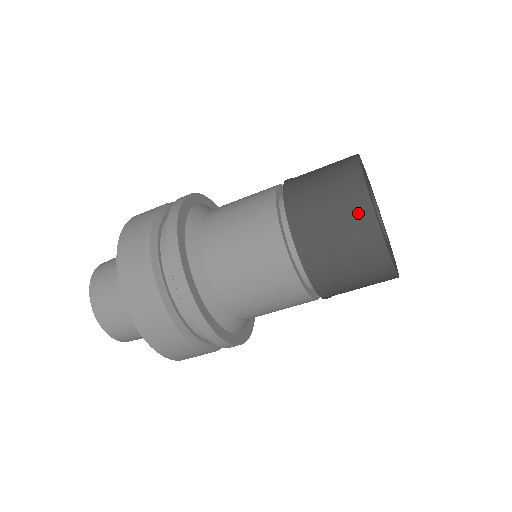
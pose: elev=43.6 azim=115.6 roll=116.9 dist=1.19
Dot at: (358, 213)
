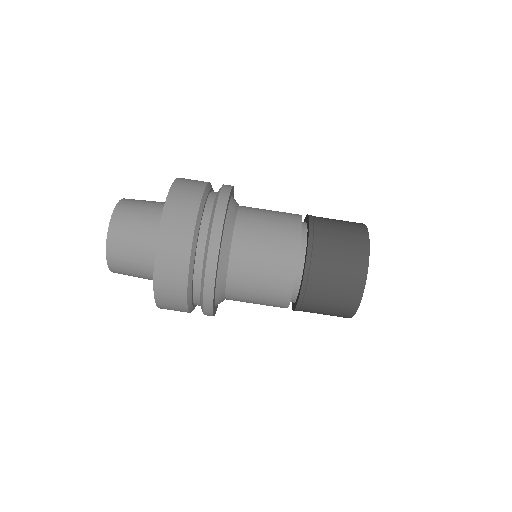
Dot at: occluded
